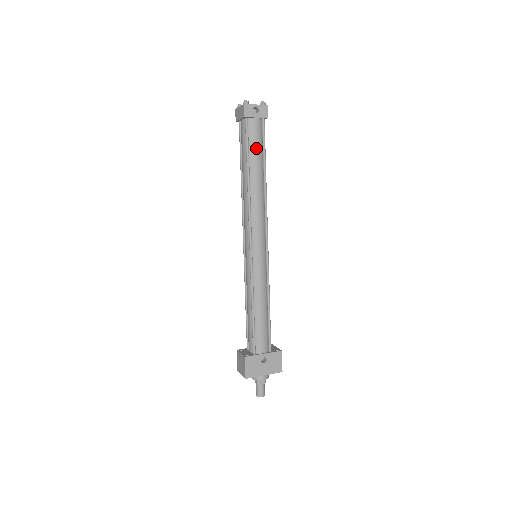
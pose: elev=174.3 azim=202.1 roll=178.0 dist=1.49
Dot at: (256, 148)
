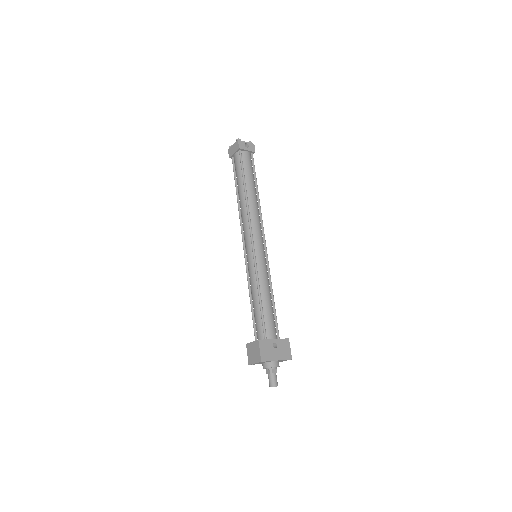
Dot at: (249, 171)
